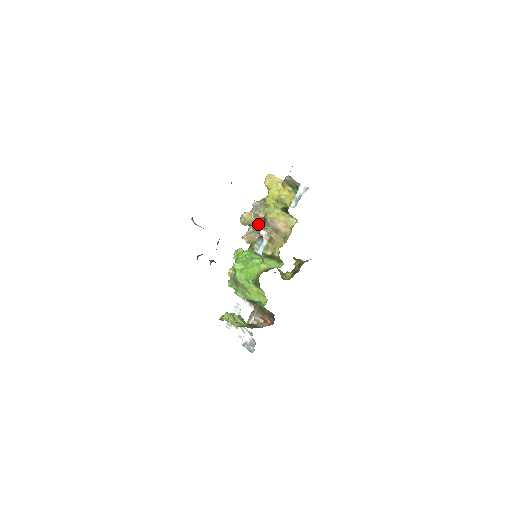
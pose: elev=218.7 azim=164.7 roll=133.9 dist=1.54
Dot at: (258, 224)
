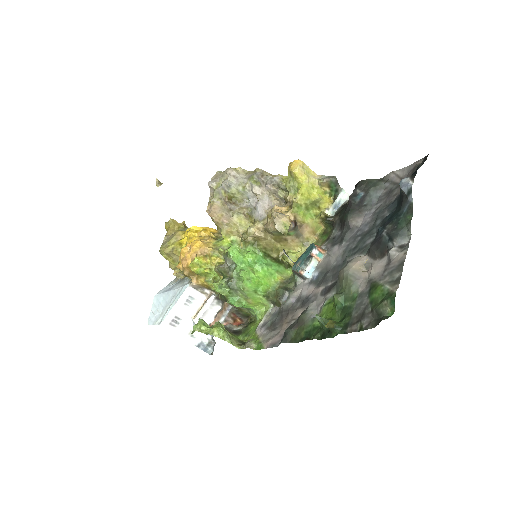
Dot at: (289, 229)
